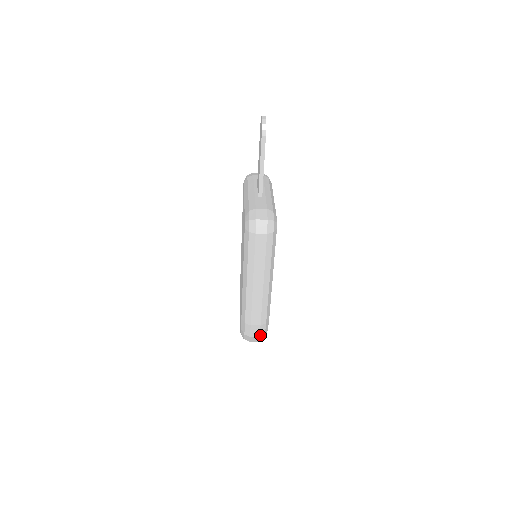
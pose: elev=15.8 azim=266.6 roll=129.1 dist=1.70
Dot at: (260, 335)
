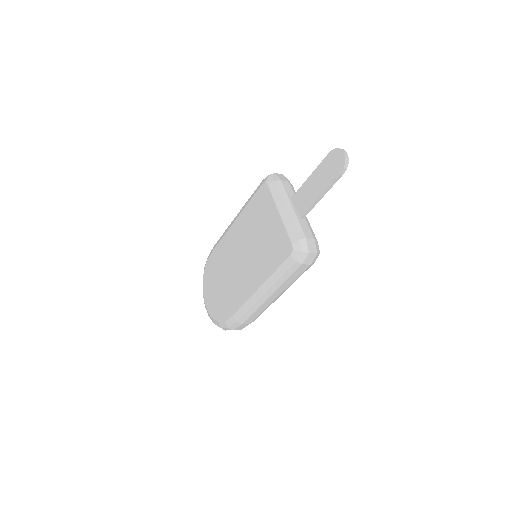
Dot at: occluded
